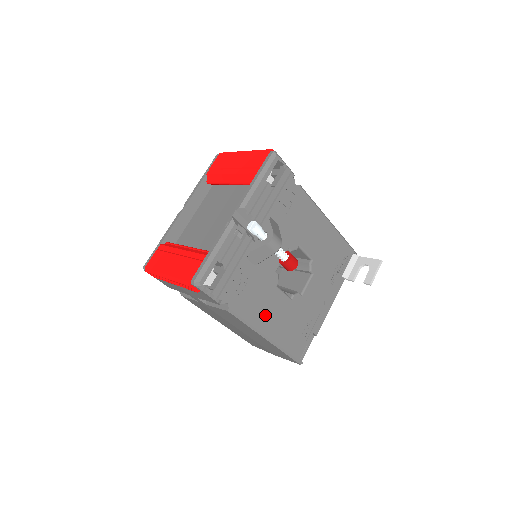
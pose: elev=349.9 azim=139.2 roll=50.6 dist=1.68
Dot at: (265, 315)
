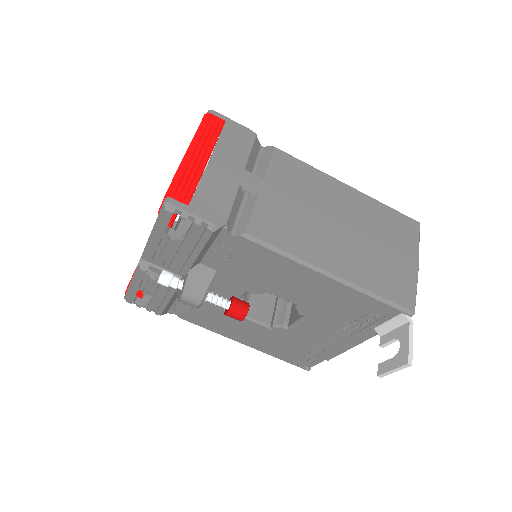
Dot at: (232, 331)
